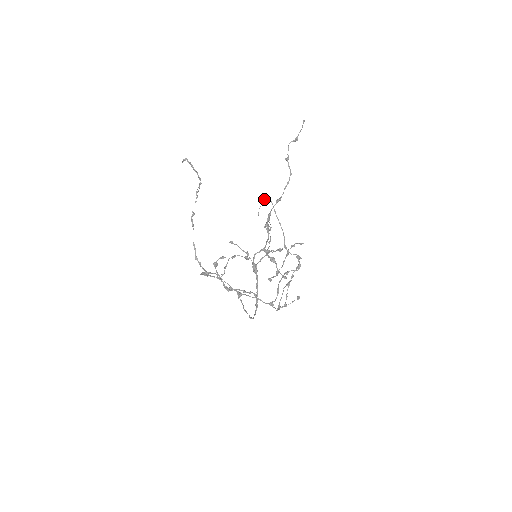
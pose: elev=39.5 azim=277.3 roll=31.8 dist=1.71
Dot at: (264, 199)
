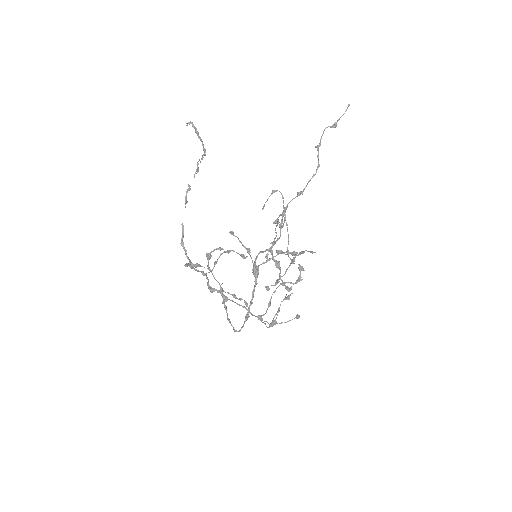
Dot at: (274, 191)
